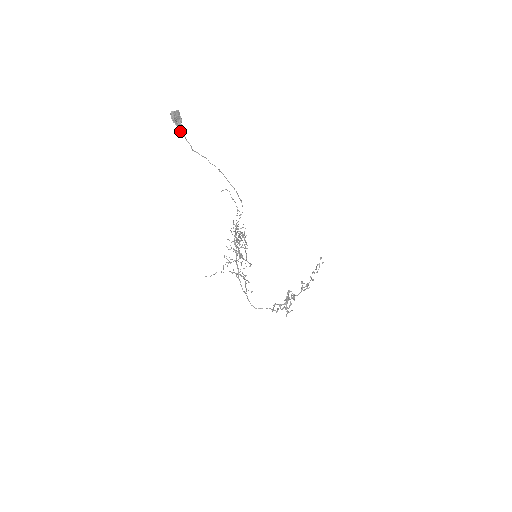
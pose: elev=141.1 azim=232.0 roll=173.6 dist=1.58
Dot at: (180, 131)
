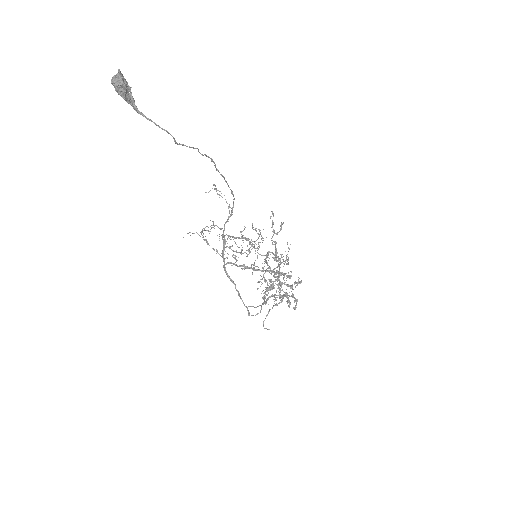
Dot at: (138, 113)
